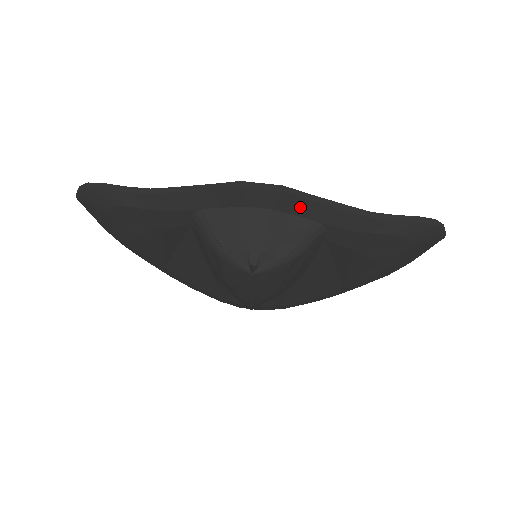
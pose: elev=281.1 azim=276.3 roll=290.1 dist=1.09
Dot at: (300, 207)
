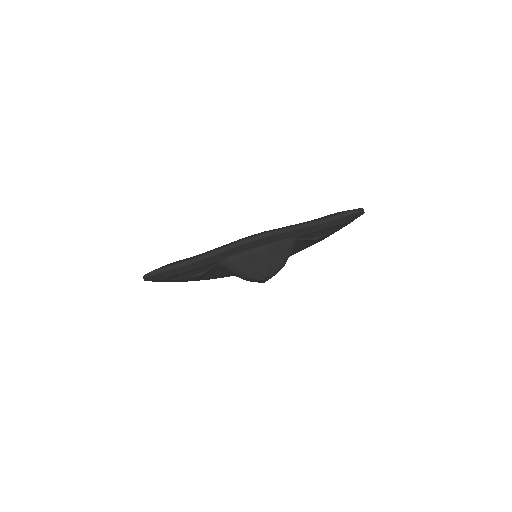
Dot at: (281, 237)
